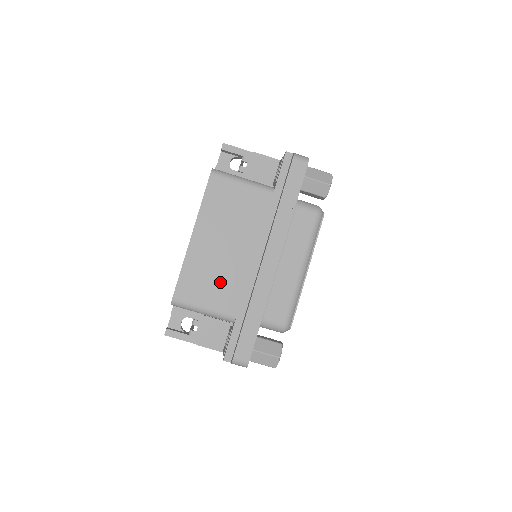
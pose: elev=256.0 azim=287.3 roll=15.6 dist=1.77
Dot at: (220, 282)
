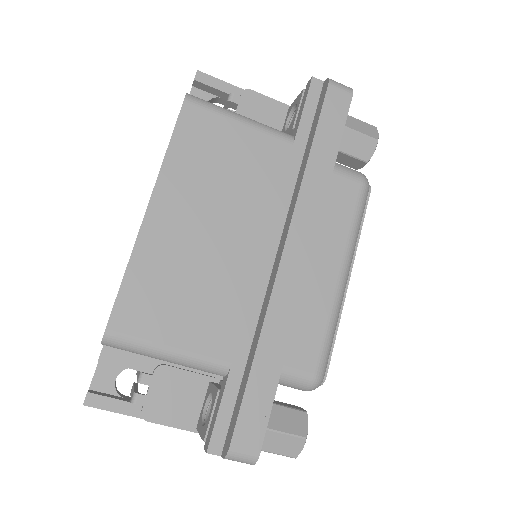
Dot at: (201, 298)
